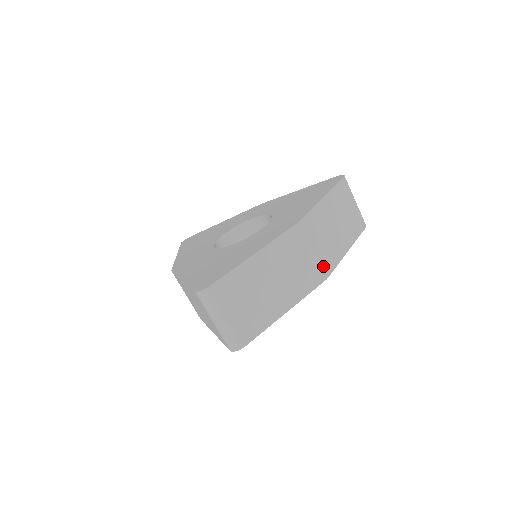
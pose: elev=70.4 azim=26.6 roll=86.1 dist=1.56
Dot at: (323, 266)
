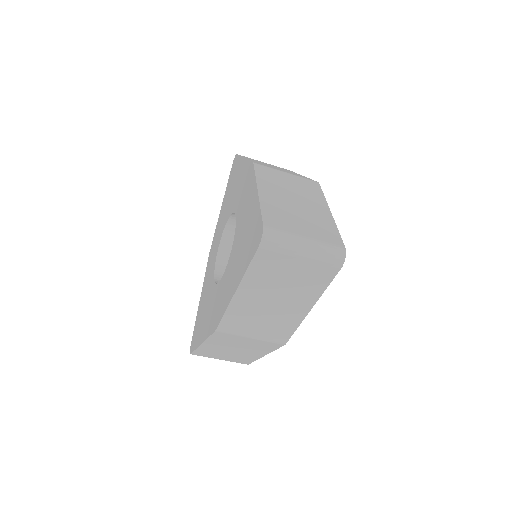
Dot at: (273, 339)
